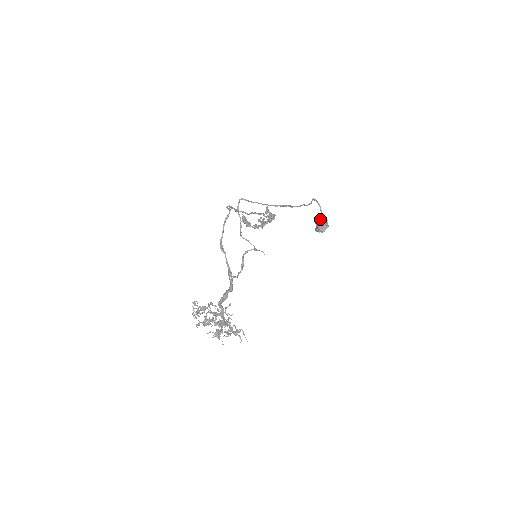
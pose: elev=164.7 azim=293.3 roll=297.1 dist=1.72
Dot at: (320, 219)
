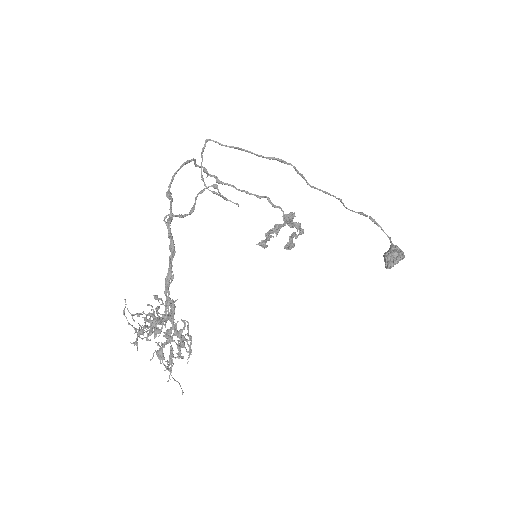
Dot at: (389, 249)
